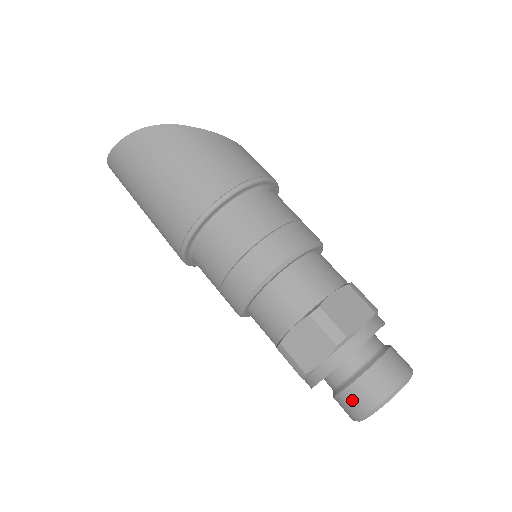
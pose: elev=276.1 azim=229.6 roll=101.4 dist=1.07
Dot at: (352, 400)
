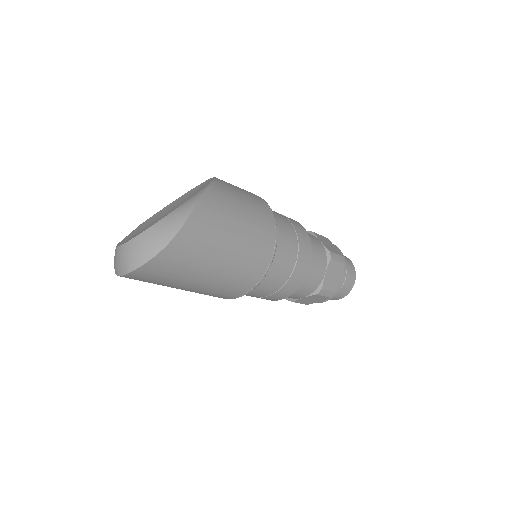
Dot at: (347, 287)
